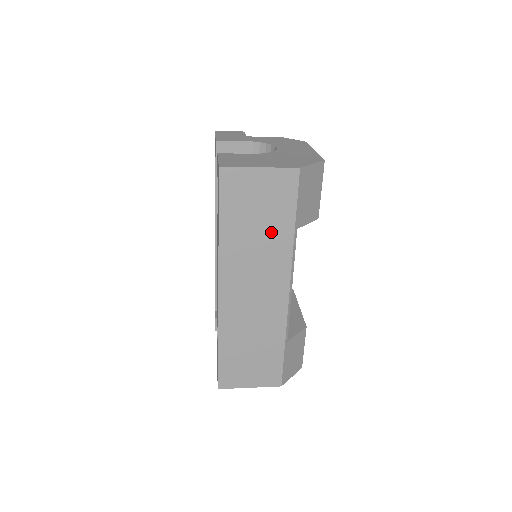
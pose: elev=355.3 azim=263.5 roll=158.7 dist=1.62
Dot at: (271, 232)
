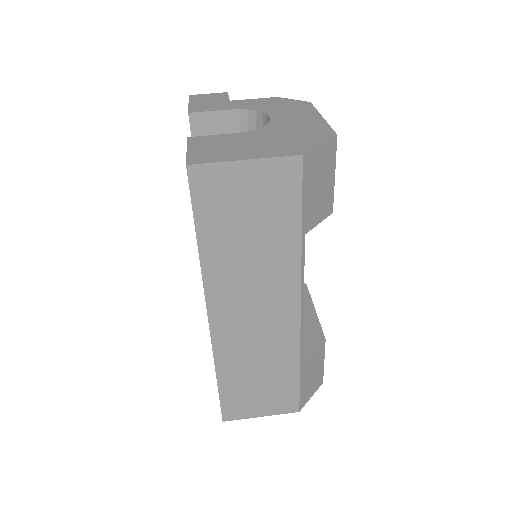
Dot at: (269, 243)
